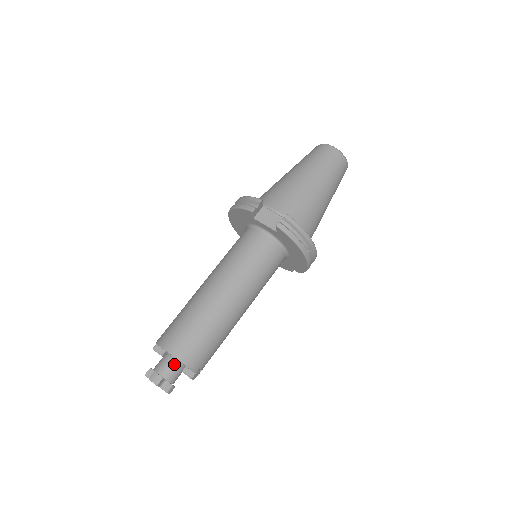
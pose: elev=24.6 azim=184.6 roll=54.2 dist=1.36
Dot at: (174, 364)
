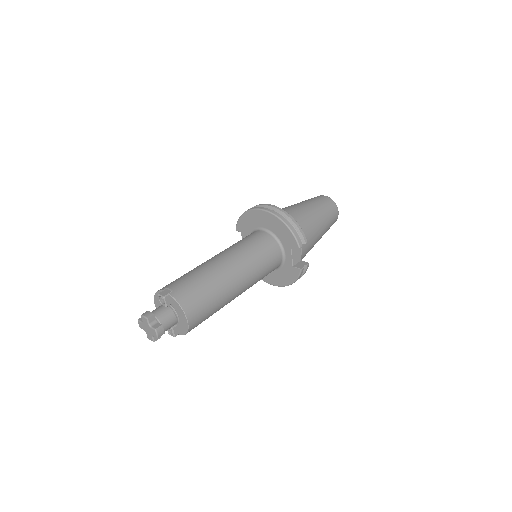
Dot at: (175, 323)
